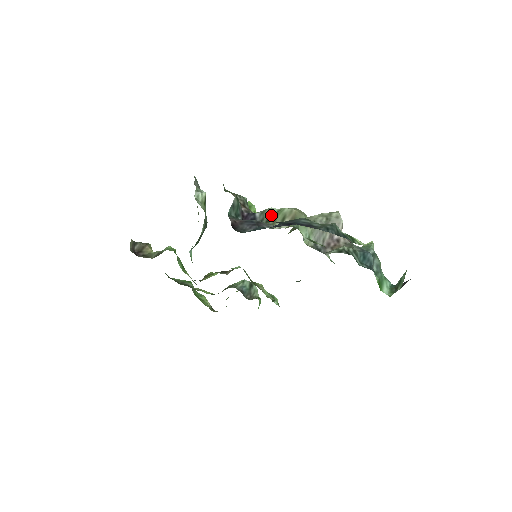
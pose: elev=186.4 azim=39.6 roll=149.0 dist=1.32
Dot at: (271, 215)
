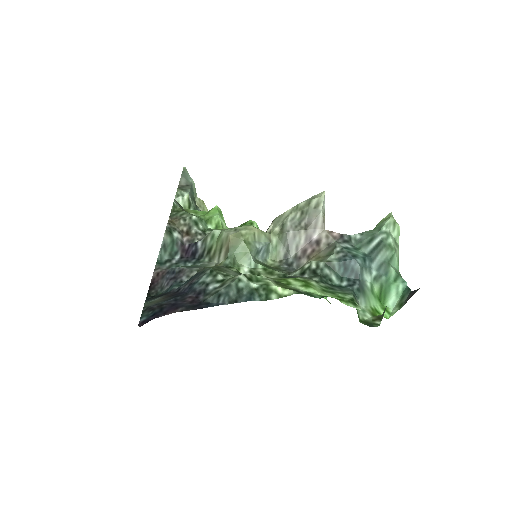
Dot at: (212, 243)
